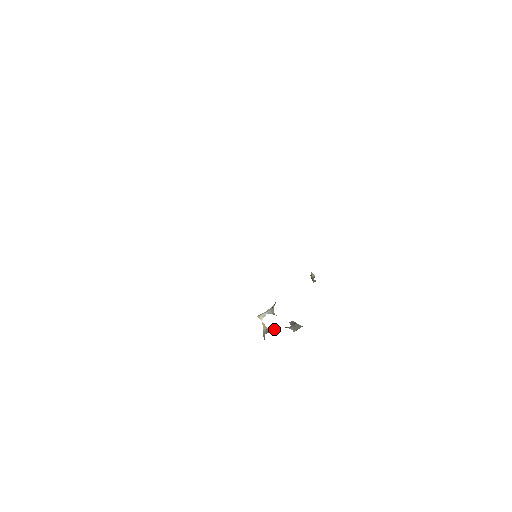
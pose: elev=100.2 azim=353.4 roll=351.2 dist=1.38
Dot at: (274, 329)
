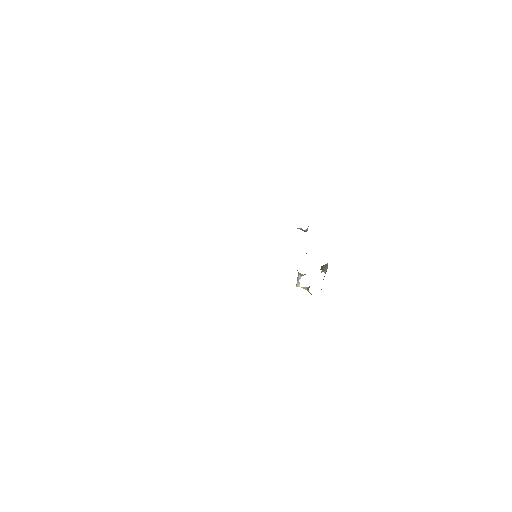
Dot at: occluded
